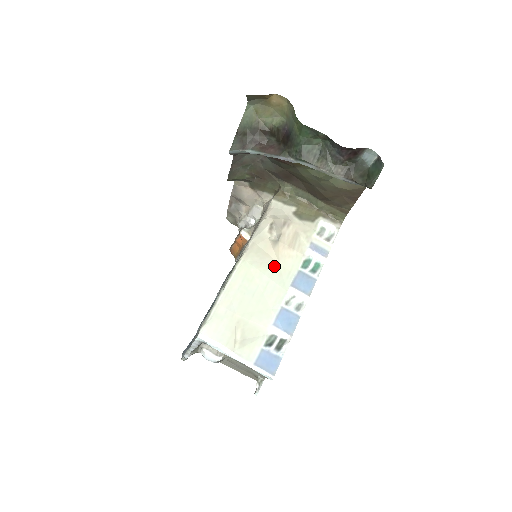
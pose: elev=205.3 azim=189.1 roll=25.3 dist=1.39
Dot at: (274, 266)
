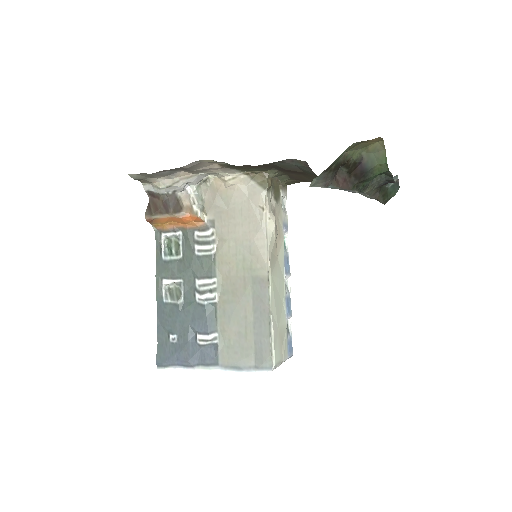
Dot at: (278, 264)
